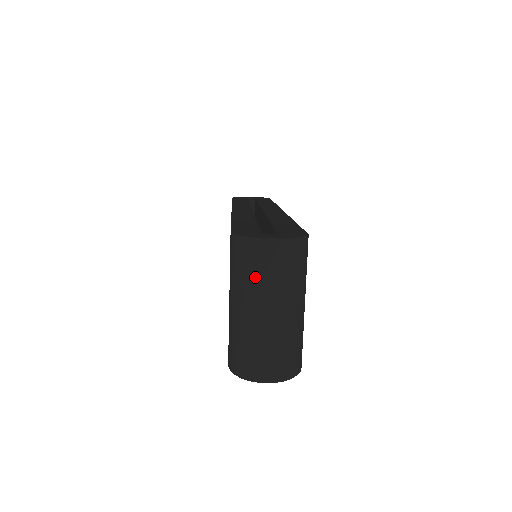
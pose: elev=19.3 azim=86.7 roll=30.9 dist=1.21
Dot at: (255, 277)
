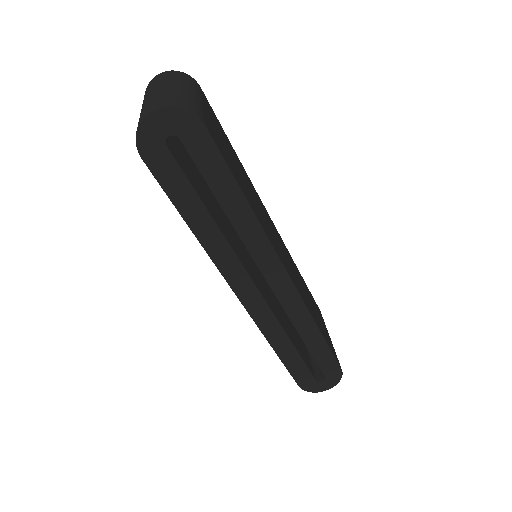
Dot at: (148, 90)
